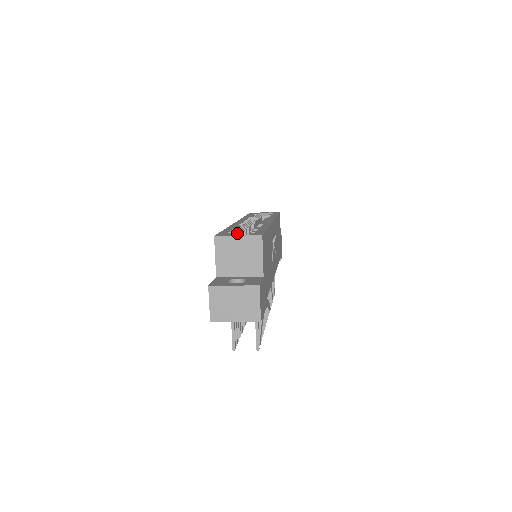
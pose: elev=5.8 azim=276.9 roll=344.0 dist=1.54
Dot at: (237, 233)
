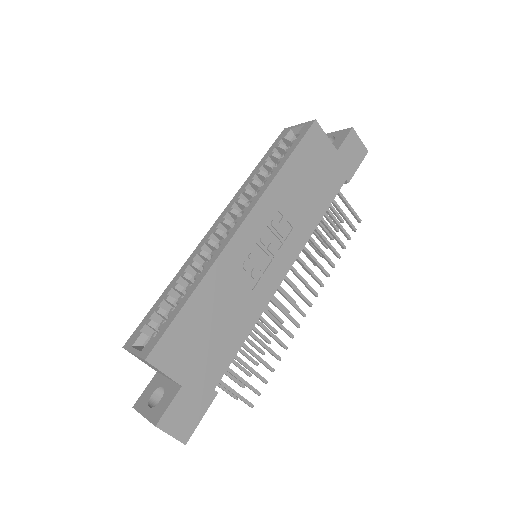
Dot at: (160, 314)
